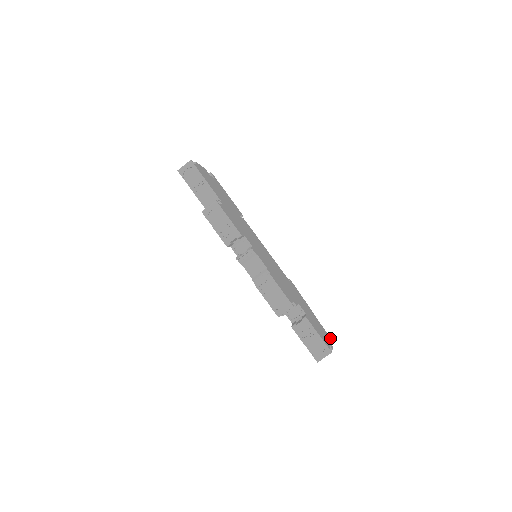
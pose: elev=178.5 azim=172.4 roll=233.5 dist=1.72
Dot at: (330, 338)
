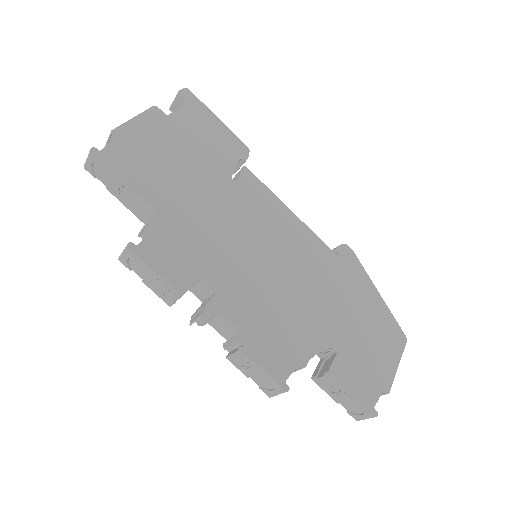
Dot at: (405, 338)
